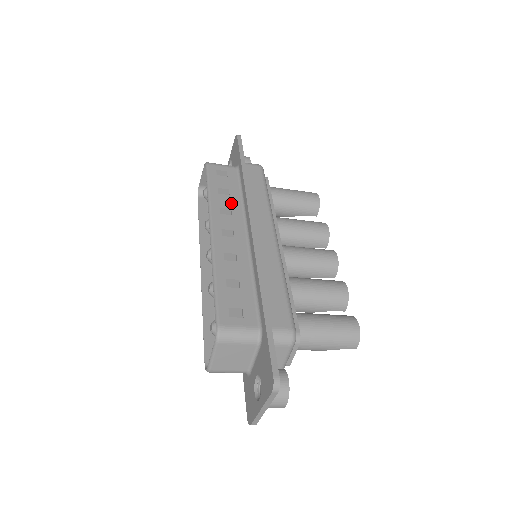
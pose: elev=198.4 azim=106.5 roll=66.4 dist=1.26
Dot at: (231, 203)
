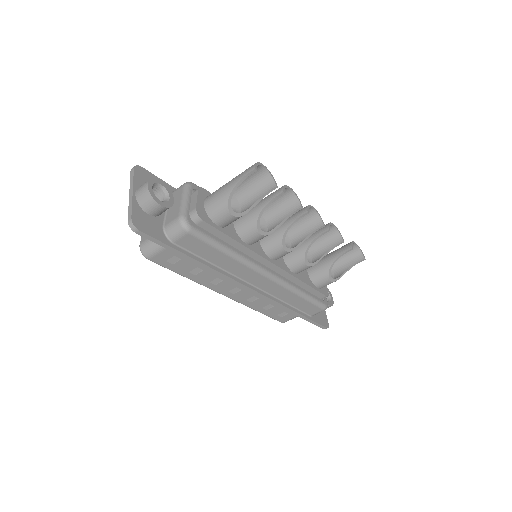
Dot at: occluded
